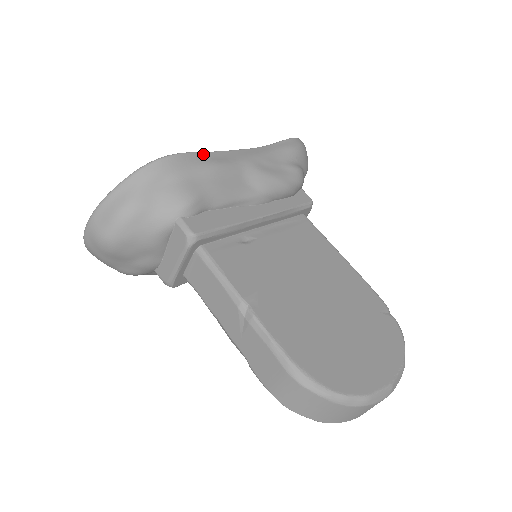
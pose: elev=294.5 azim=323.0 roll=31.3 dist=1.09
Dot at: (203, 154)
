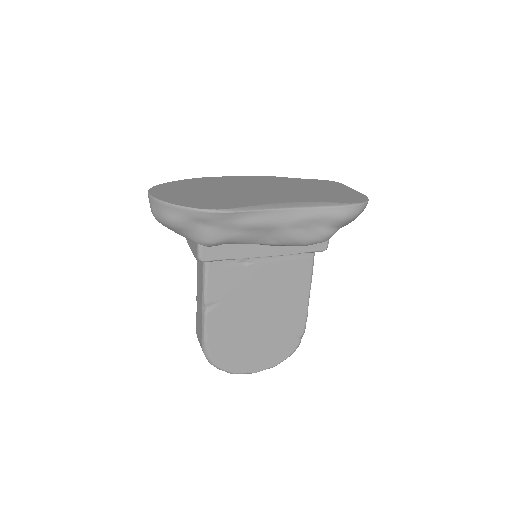
Dot at: (249, 213)
